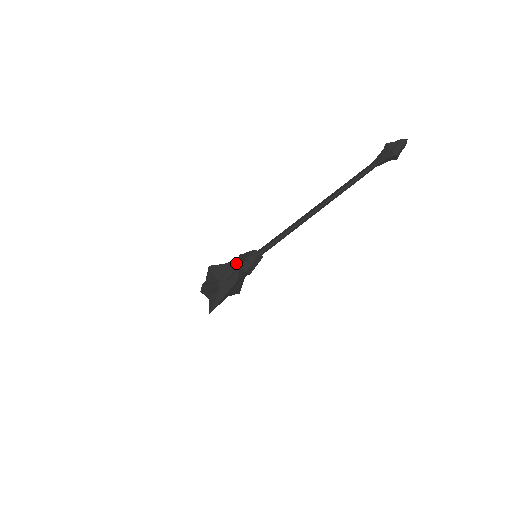
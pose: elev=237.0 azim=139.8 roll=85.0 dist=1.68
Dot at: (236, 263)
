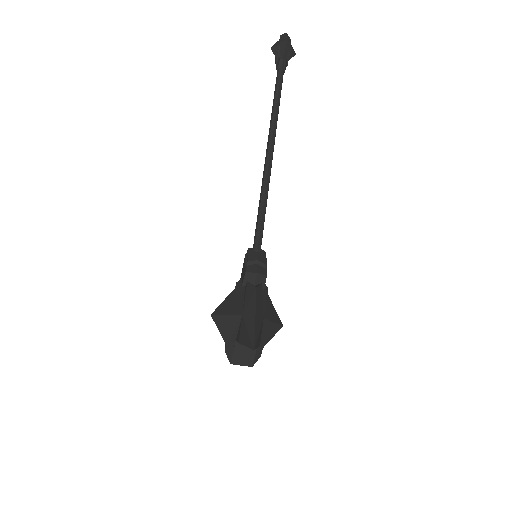
Dot at: (240, 282)
